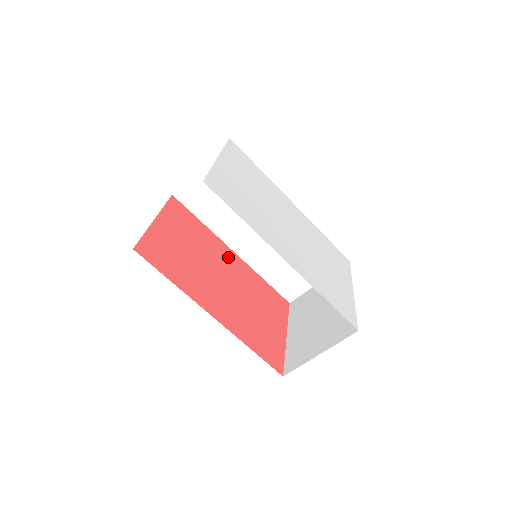
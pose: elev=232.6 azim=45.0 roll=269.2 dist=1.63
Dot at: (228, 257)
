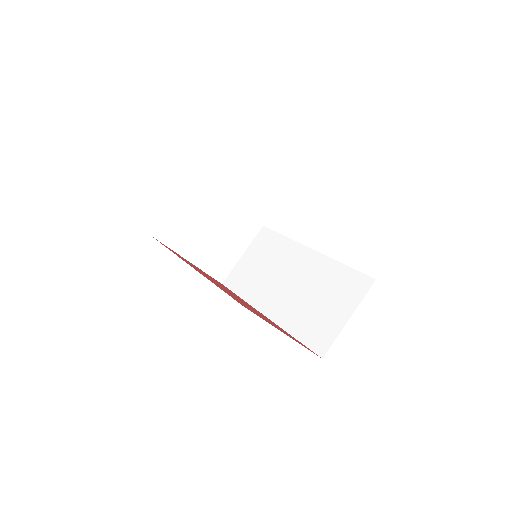
Dot at: (252, 307)
